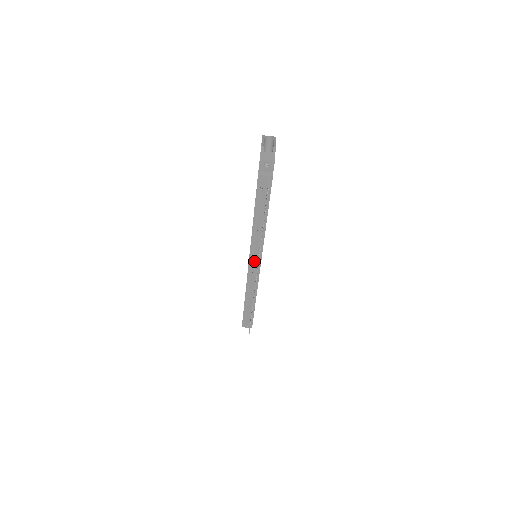
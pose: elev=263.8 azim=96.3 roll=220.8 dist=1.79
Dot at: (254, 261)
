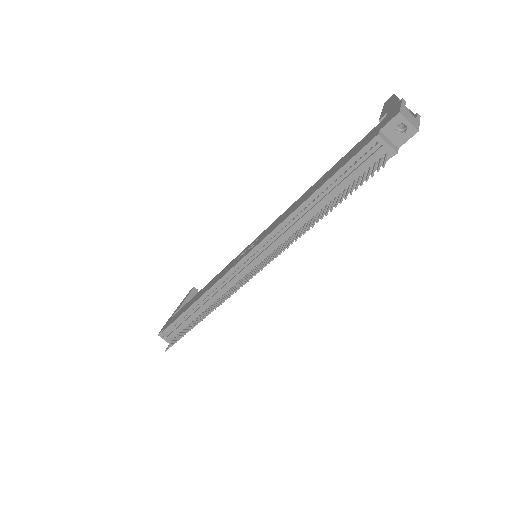
Dot at: (253, 261)
